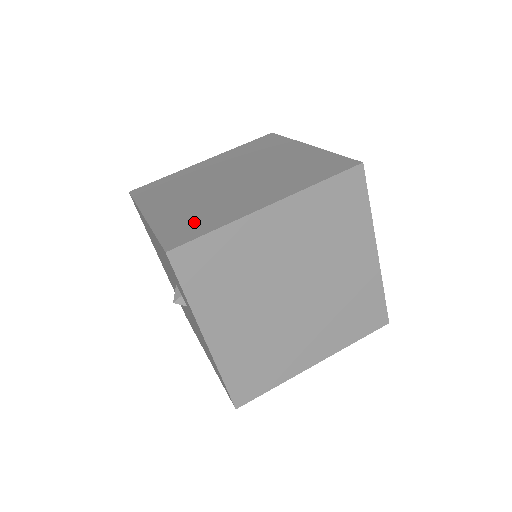
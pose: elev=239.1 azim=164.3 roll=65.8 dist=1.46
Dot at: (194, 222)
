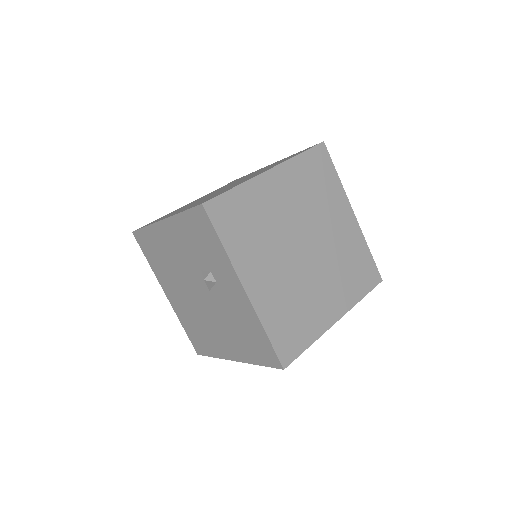
Dot at: occluded
